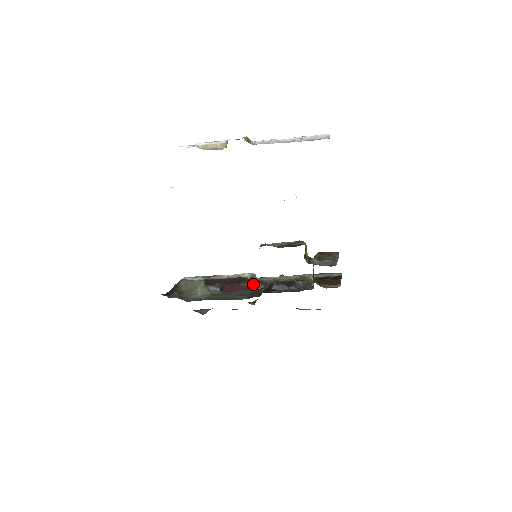
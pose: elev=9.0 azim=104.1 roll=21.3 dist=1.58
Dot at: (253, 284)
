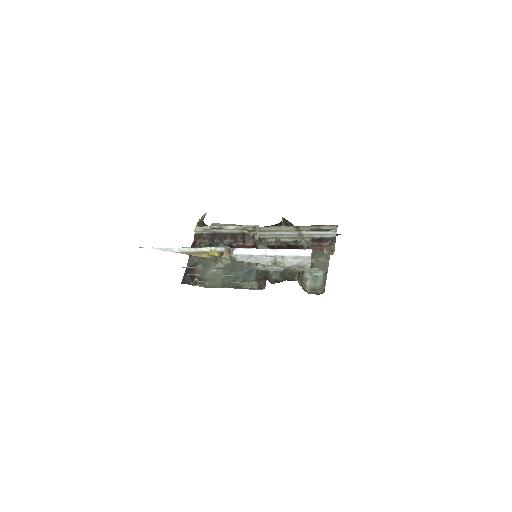
Dot at: (257, 246)
